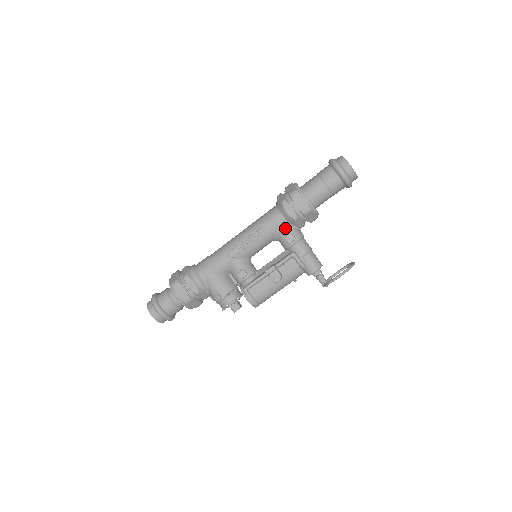
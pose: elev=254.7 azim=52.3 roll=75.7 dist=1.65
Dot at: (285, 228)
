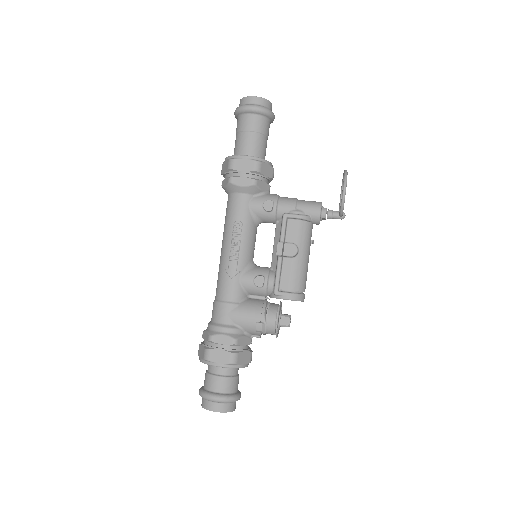
Dot at: (255, 202)
